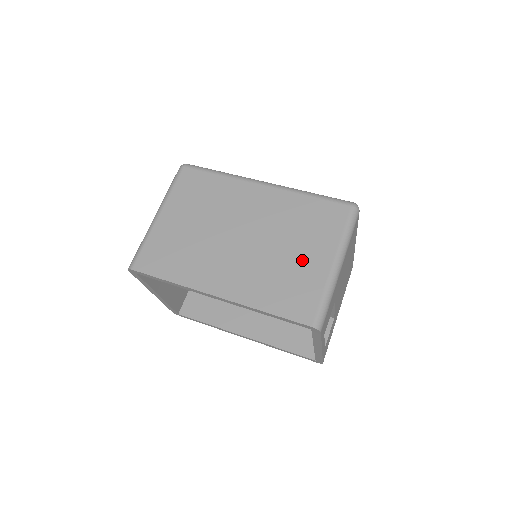
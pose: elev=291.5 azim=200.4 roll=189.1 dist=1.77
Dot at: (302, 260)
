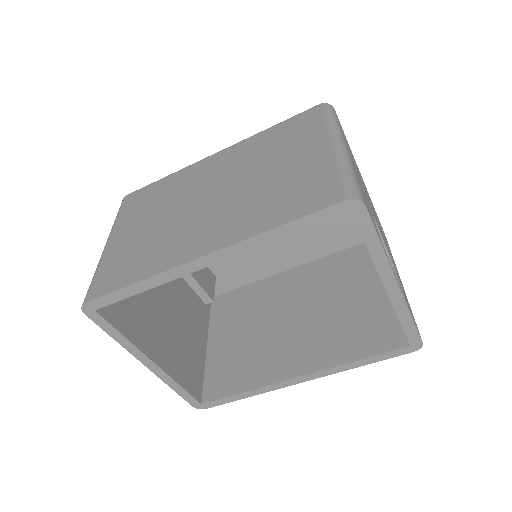
Dot at: (293, 165)
